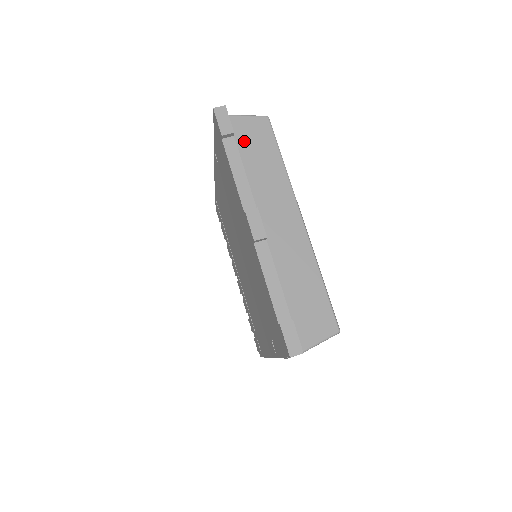
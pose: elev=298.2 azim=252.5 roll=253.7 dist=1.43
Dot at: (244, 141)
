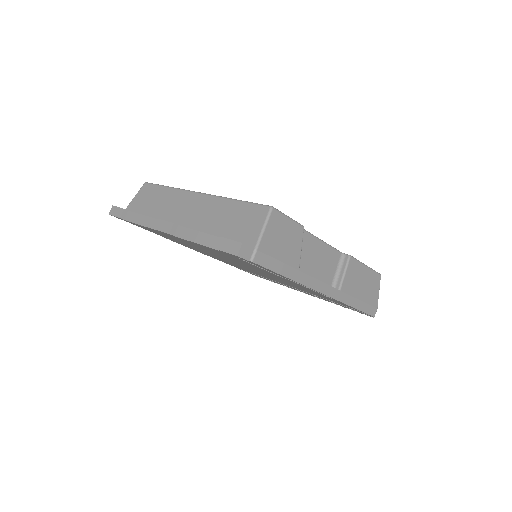
Dot at: (141, 207)
